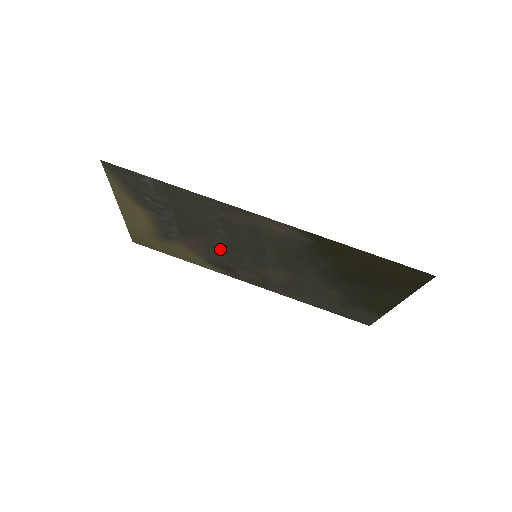
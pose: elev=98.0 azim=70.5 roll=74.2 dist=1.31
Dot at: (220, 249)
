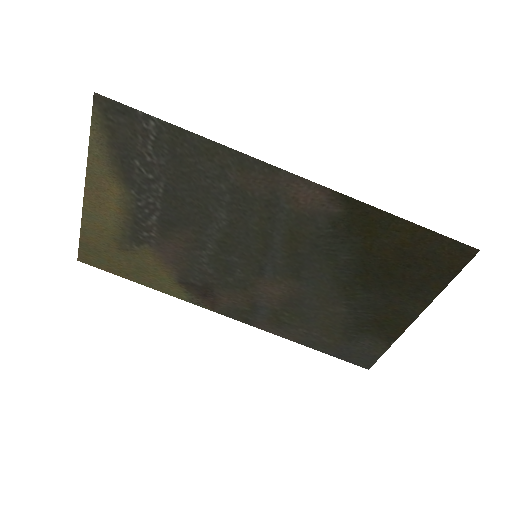
Dot at: (208, 251)
